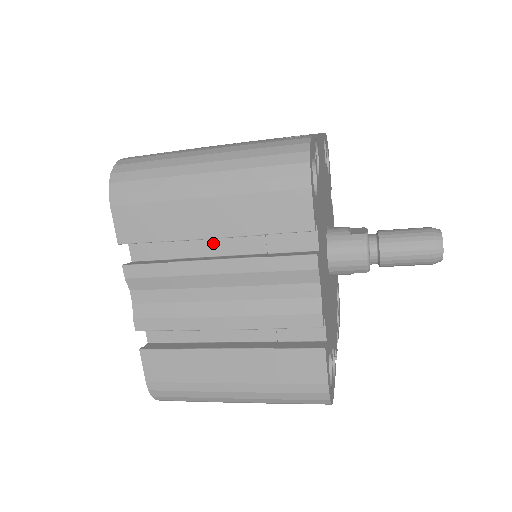
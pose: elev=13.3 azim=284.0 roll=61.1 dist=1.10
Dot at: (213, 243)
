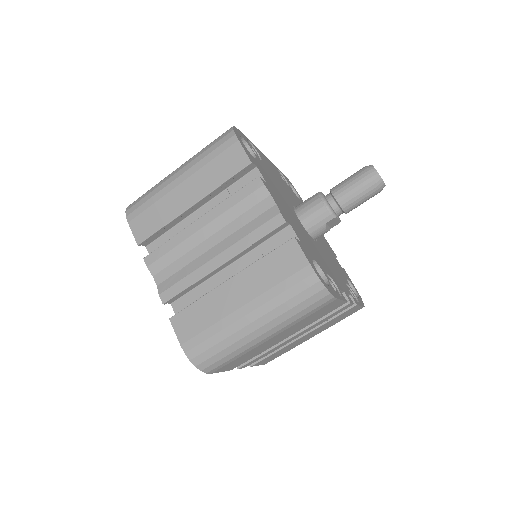
Dot at: (199, 217)
